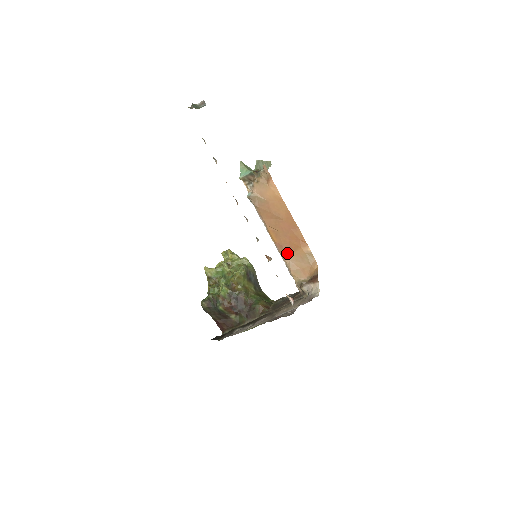
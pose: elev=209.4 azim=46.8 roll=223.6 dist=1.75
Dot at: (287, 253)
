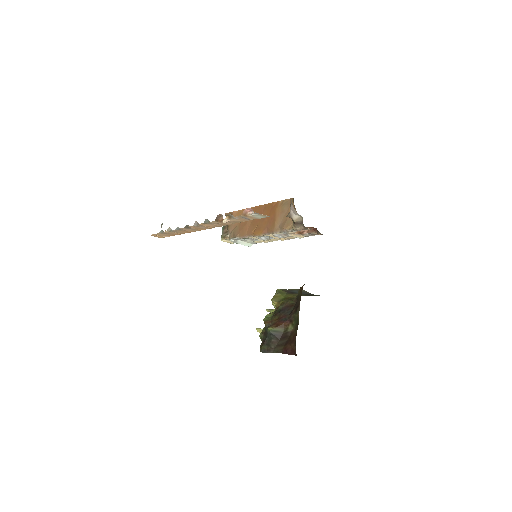
Dot at: (273, 226)
